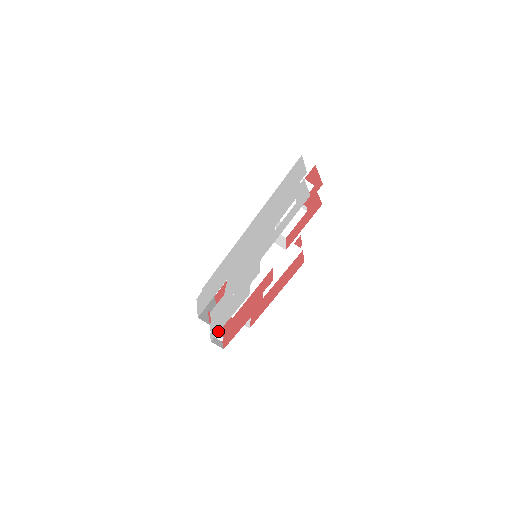
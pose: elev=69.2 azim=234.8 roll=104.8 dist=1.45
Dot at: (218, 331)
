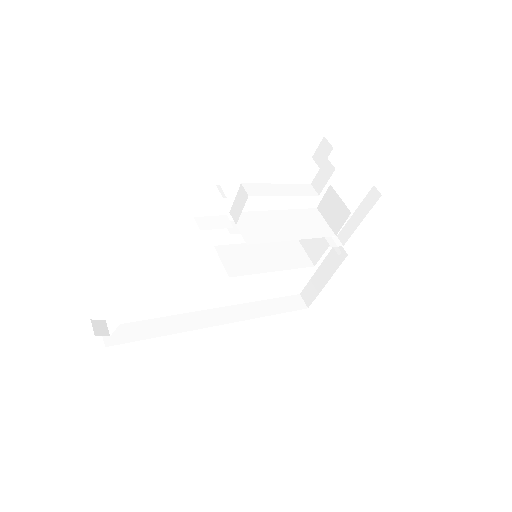
Dot at: occluded
